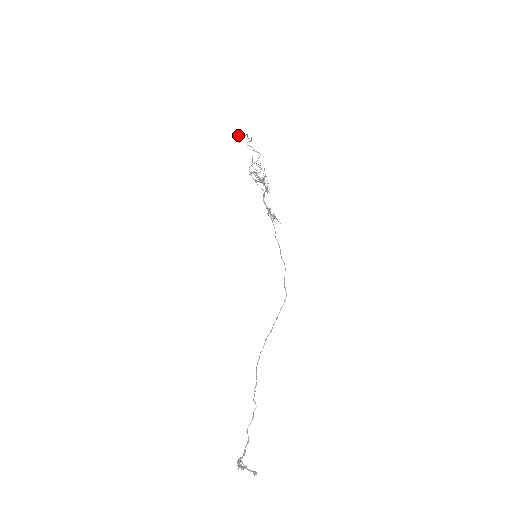
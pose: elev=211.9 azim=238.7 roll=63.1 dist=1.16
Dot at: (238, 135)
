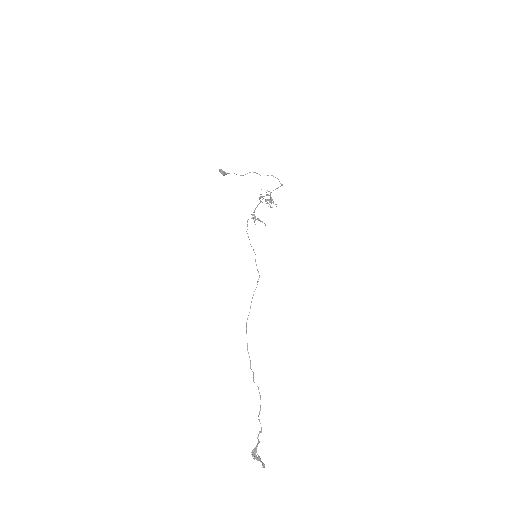
Dot at: (219, 171)
